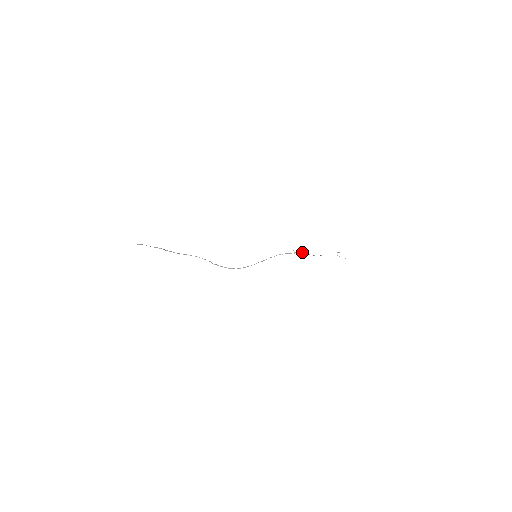
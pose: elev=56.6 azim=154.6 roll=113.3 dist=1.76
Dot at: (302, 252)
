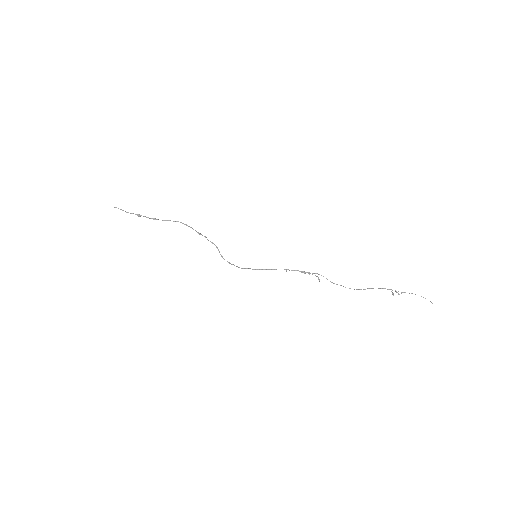
Dot at: (318, 279)
